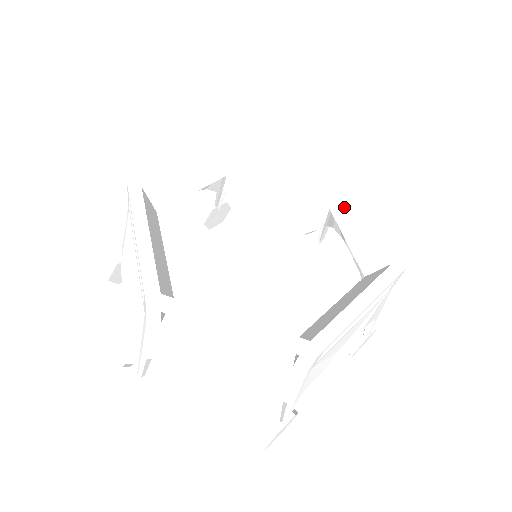
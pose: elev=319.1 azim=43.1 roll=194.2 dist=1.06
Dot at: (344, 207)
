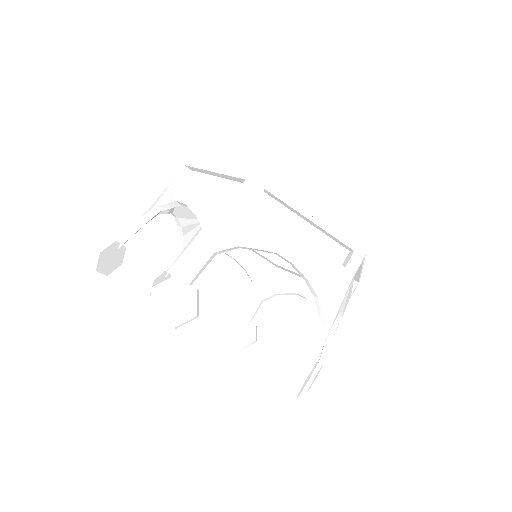
Dot at: occluded
